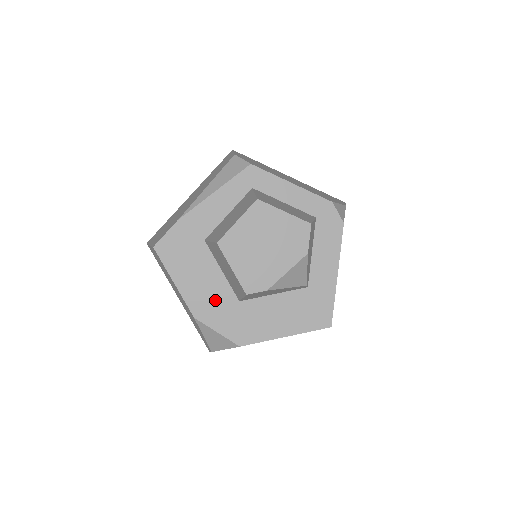
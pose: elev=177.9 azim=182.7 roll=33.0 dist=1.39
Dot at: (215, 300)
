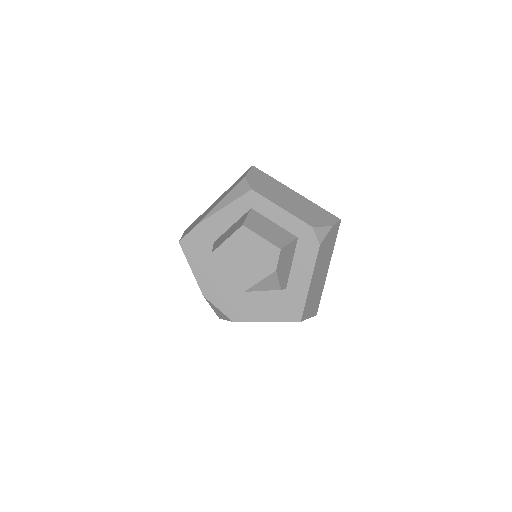
Dot at: (218, 286)
